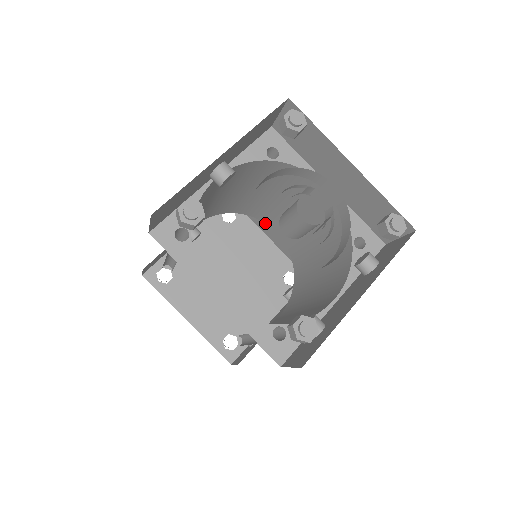
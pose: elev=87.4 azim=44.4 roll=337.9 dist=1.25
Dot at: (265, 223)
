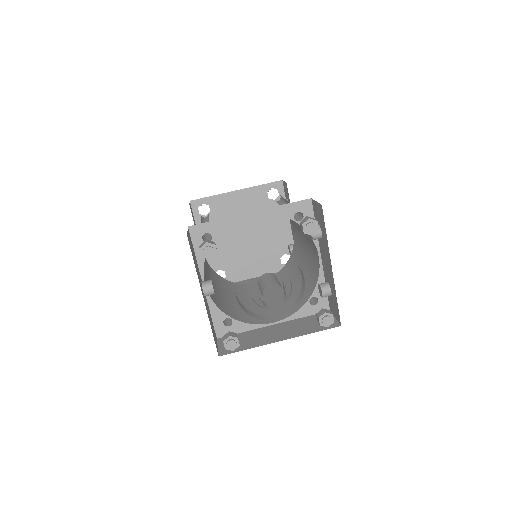
Dot at: occluded
